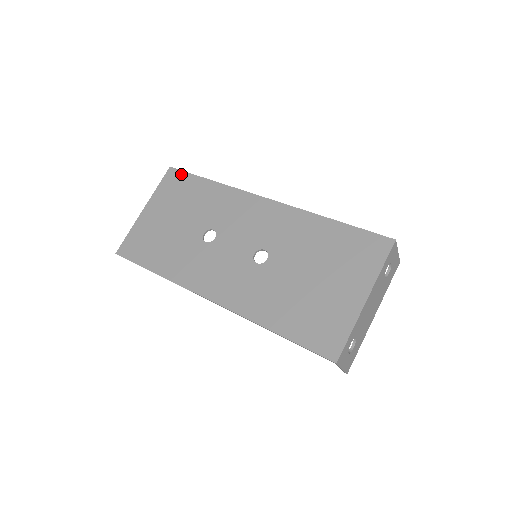
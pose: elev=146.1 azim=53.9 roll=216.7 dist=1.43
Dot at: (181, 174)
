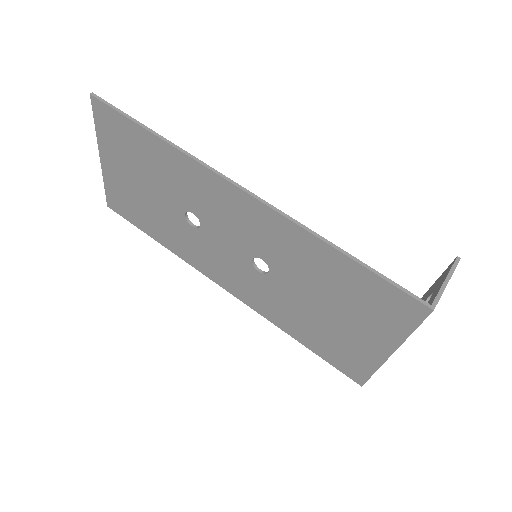
Dot at: (111, 113)
